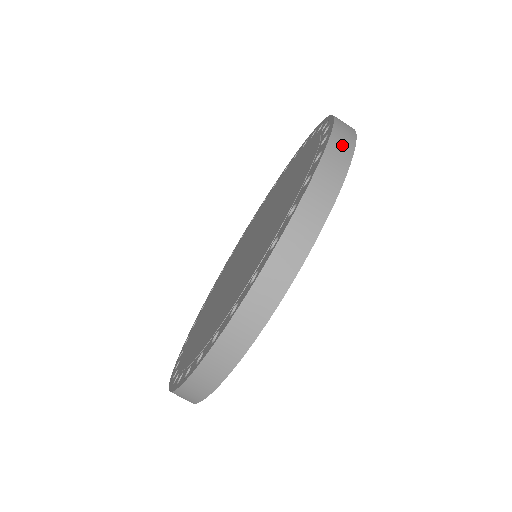
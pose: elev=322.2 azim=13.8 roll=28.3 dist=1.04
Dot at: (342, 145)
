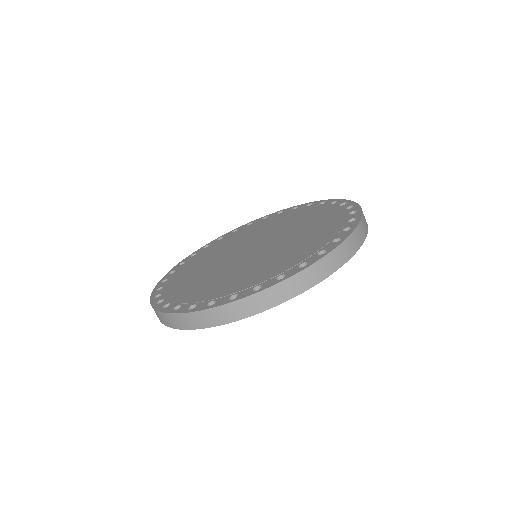
Dot at: occluded
